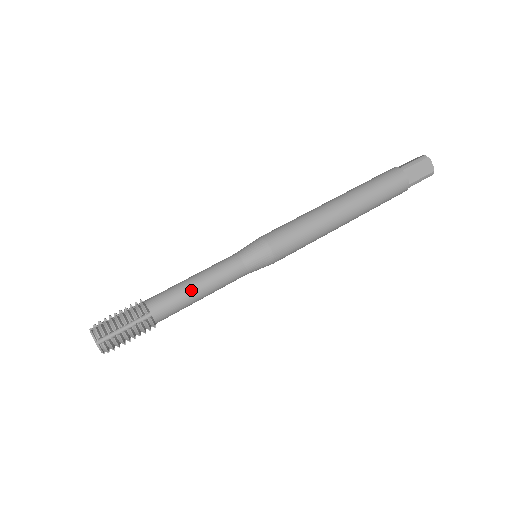
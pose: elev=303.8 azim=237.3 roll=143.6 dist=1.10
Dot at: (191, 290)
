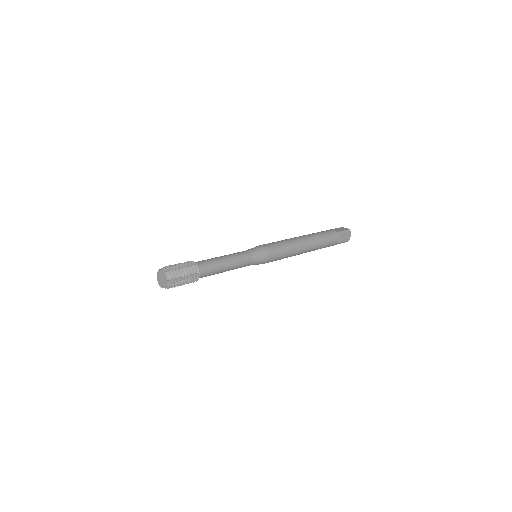
Dot at: (223, 266)
